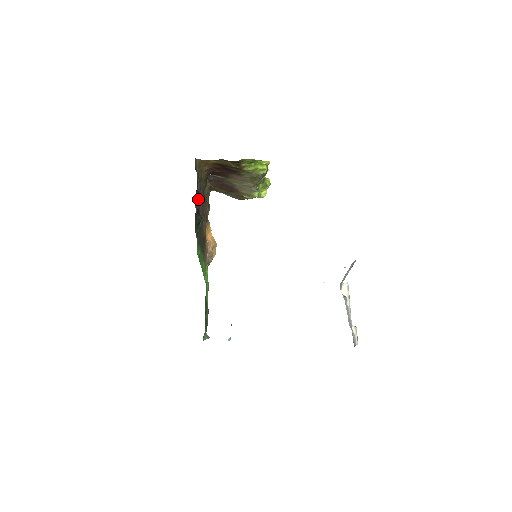
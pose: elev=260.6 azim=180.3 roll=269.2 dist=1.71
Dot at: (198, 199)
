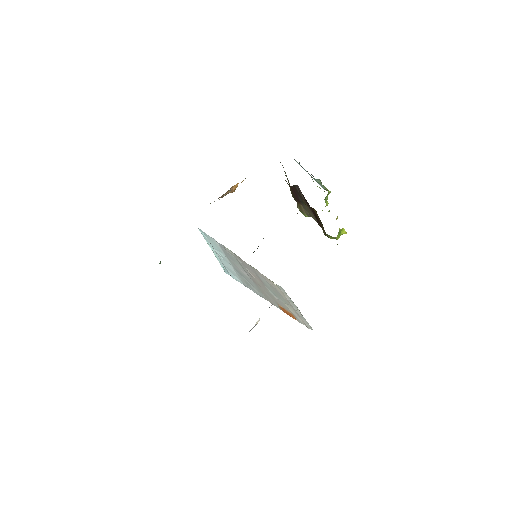
Dot at: occluded
